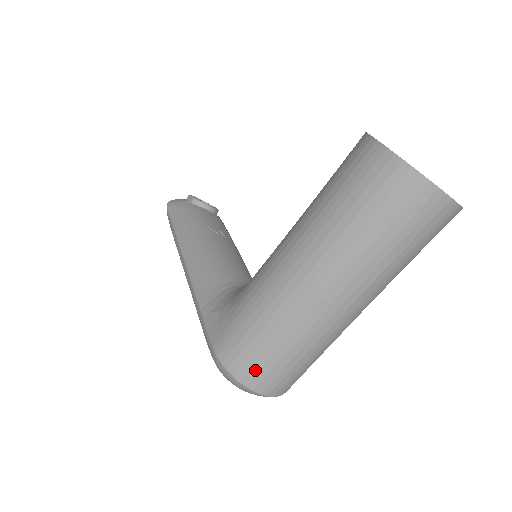
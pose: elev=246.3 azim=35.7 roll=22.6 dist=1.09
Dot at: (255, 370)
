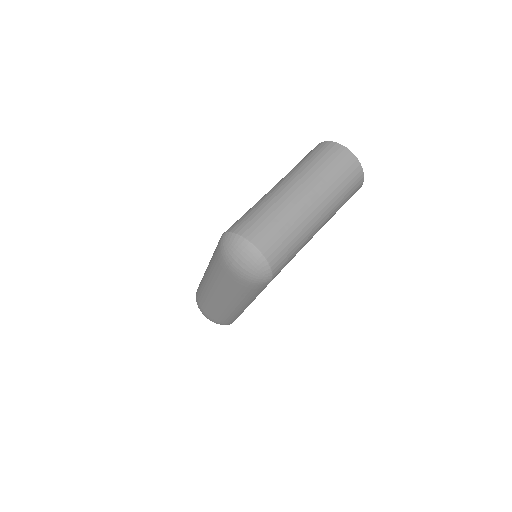
Dot at: (248, 226)
